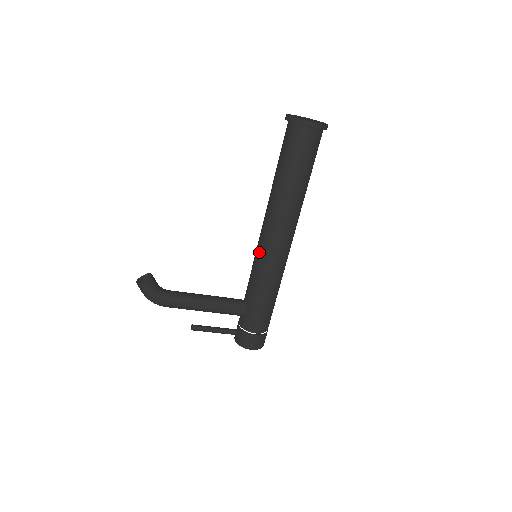
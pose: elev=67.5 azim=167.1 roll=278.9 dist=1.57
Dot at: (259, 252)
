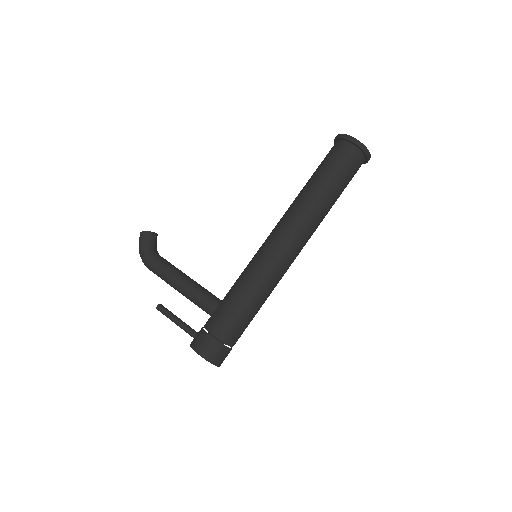
Dot at: (260, 248)
